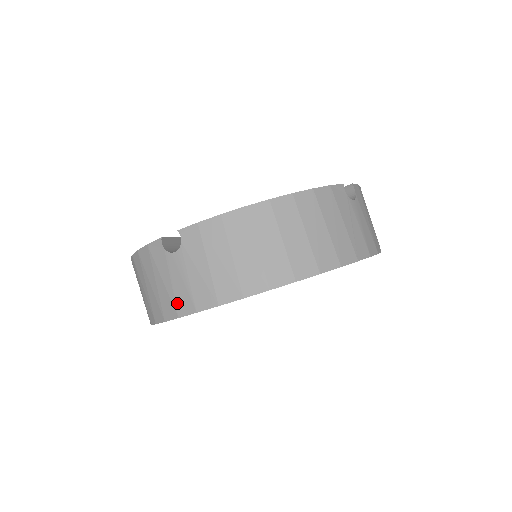
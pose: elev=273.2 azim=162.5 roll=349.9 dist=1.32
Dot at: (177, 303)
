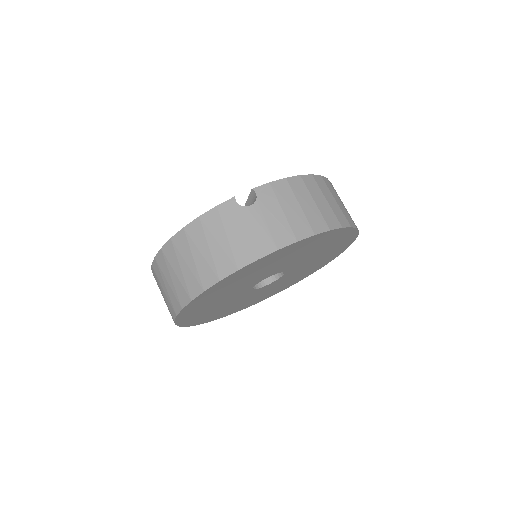
Dot at: (256, 247)
